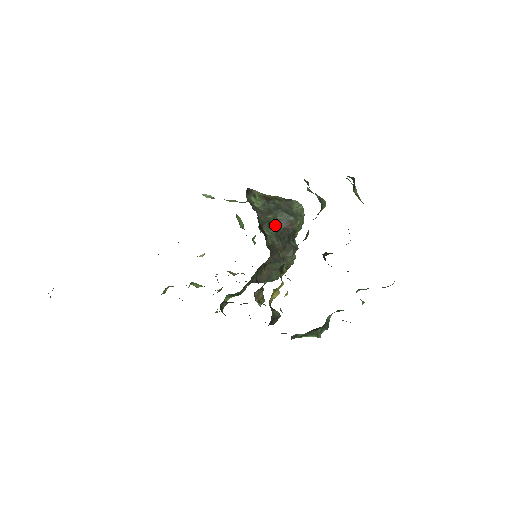
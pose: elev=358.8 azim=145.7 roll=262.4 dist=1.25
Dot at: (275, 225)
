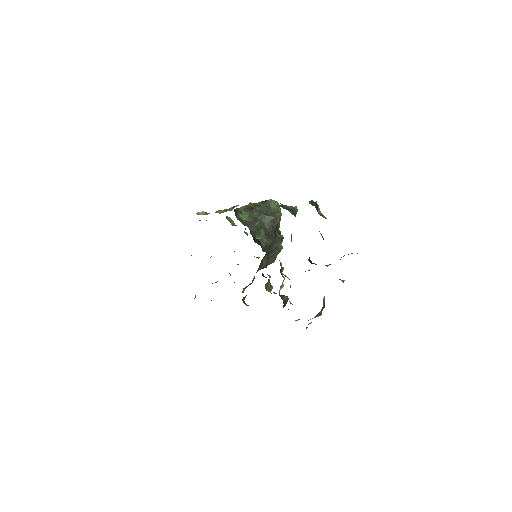
Dot at: (263, 229)
